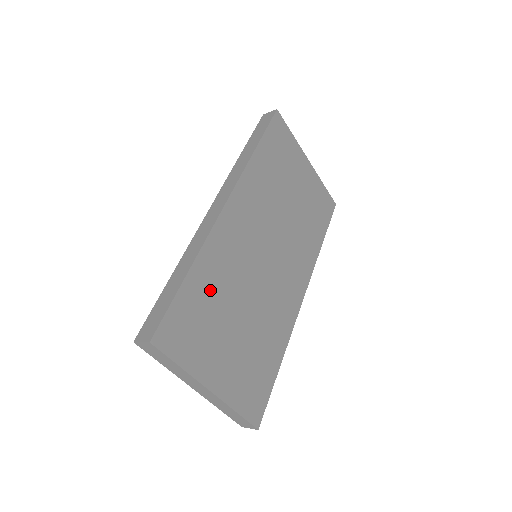
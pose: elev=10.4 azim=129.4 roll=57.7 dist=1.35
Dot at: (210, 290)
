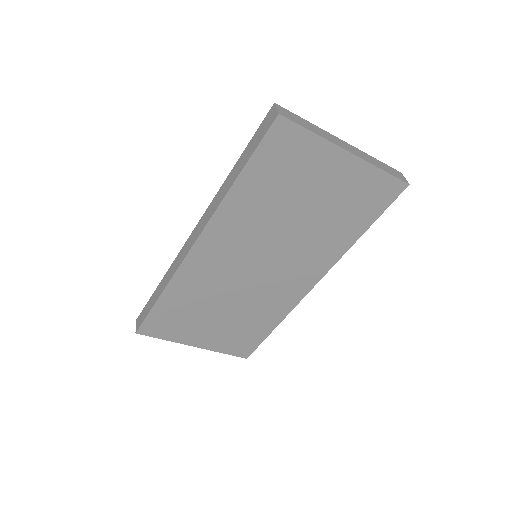
Dot at: (185, 302)
